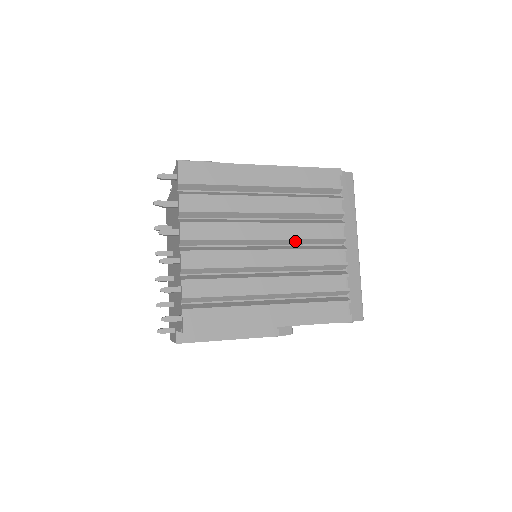
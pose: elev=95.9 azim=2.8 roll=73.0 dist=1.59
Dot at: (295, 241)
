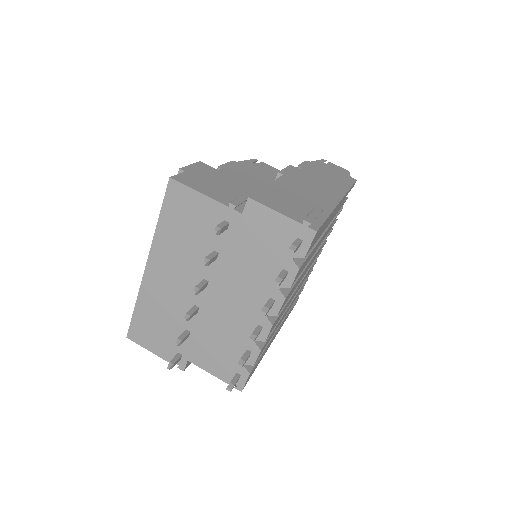
Dot at: occluded
